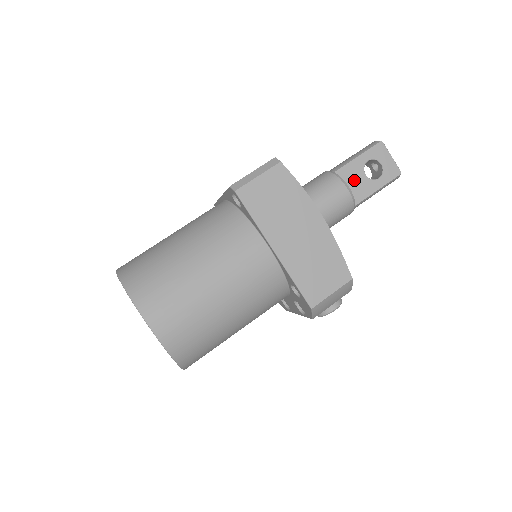
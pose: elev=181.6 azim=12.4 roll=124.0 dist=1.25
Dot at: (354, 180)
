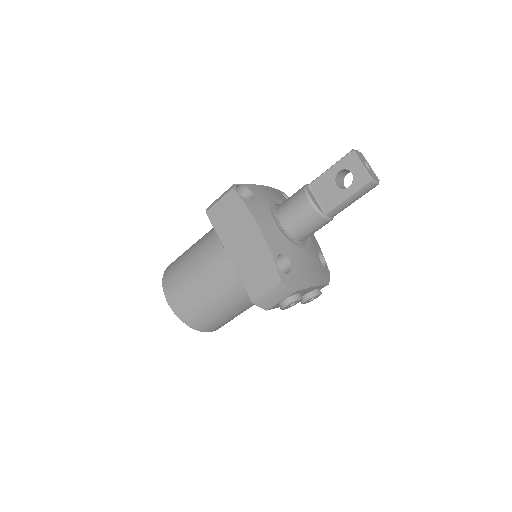
Dot at: (325, 191)
